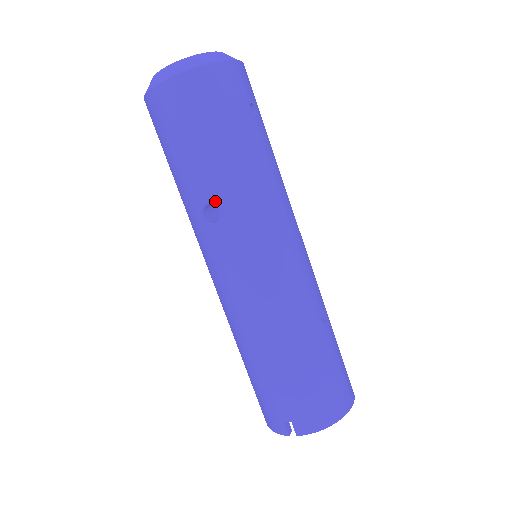
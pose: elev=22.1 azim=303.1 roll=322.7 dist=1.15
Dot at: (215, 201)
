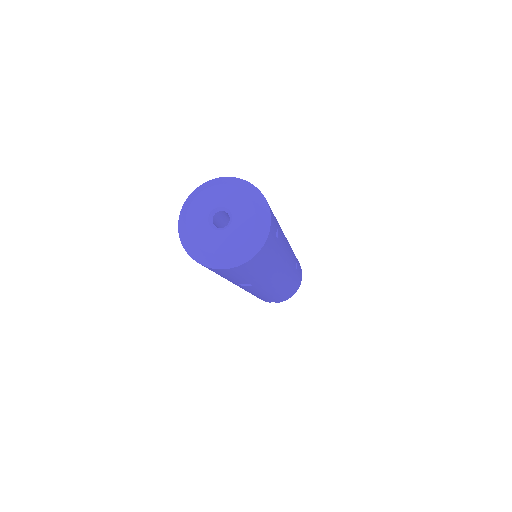
Dot at: occluded
